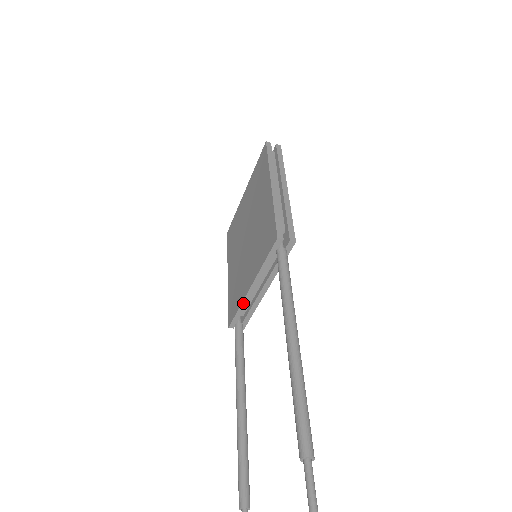
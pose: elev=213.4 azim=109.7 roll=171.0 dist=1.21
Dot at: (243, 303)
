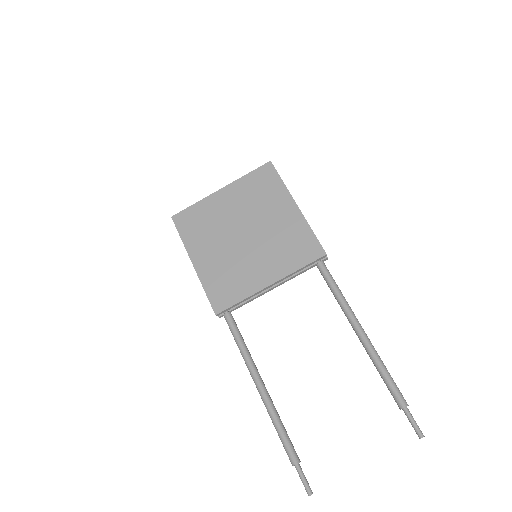
Dot at: (251, 296)
